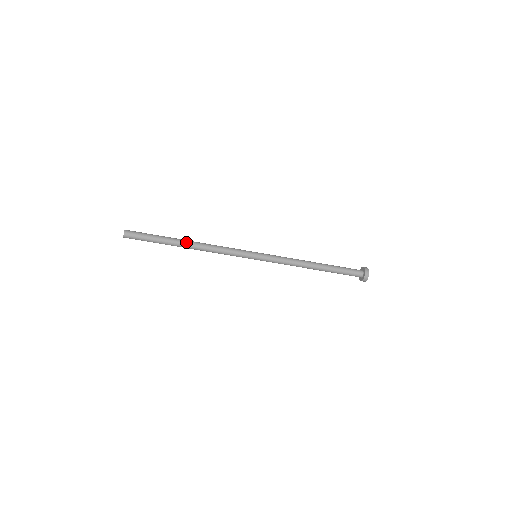
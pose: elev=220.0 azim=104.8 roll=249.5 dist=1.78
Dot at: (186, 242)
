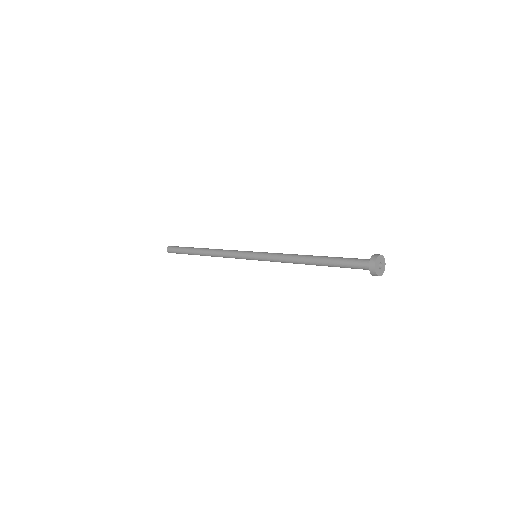
Dot at: (202, 250)
